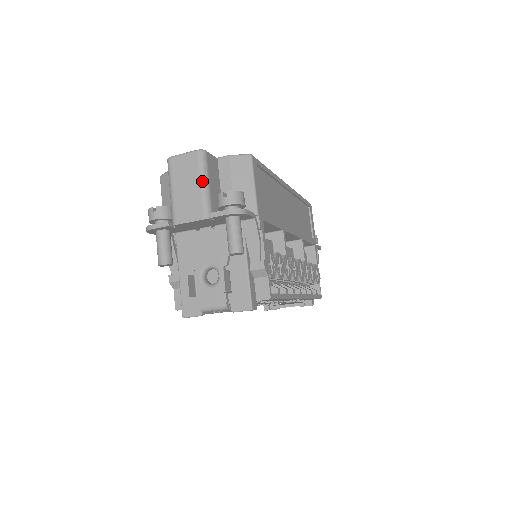
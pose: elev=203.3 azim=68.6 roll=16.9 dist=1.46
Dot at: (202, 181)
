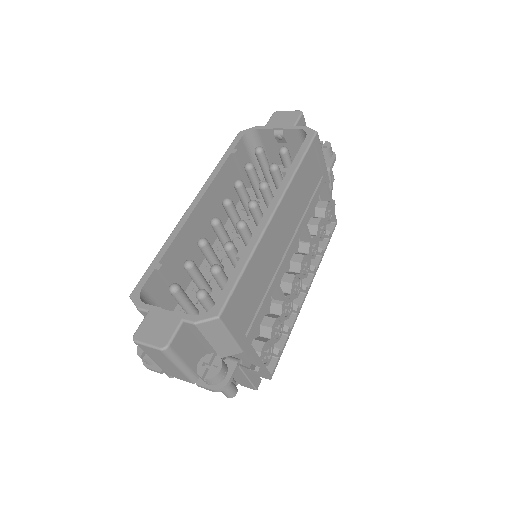
Dot at: (177, 366)
